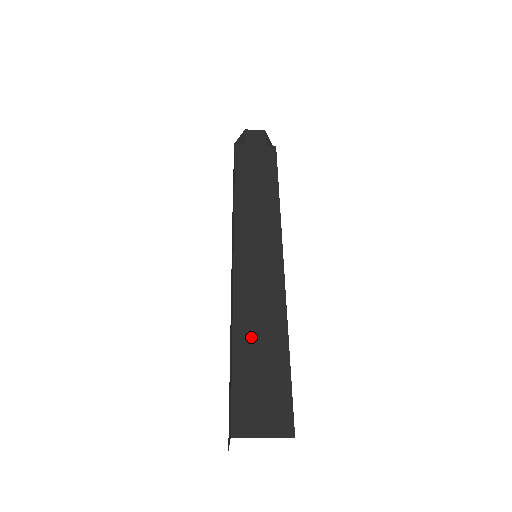
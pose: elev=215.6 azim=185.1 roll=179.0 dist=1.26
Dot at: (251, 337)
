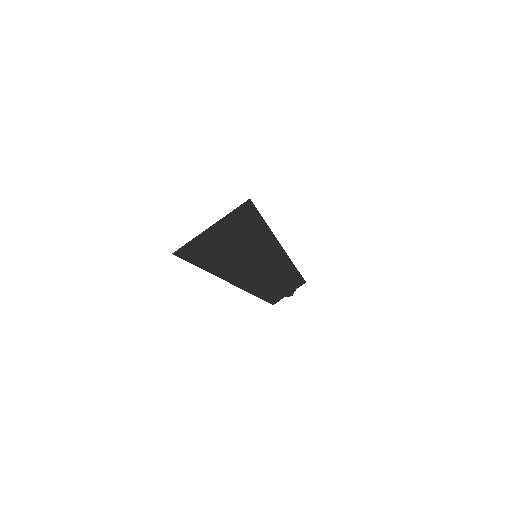
Dot at: occluded
